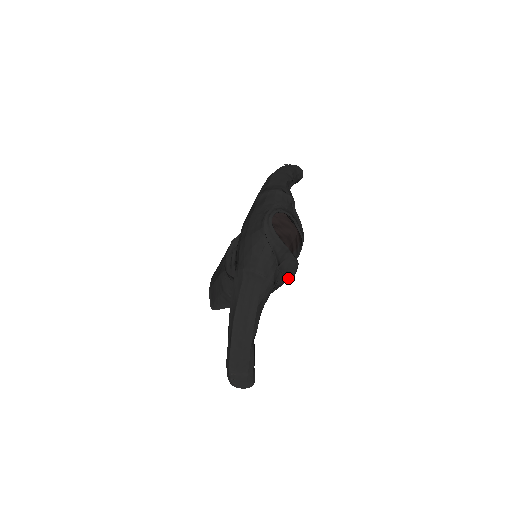
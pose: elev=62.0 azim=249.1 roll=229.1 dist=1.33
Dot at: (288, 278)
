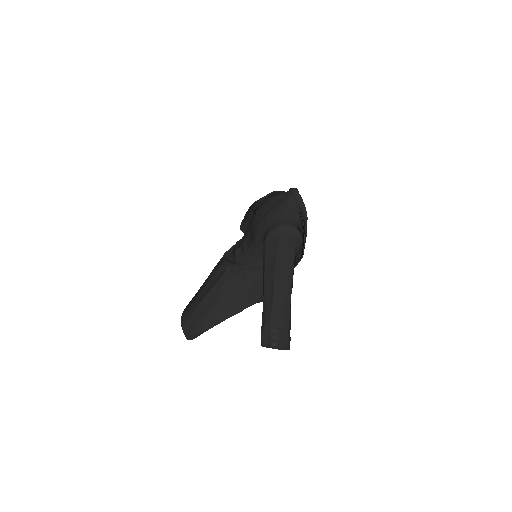
Dot at: (300, 255)
